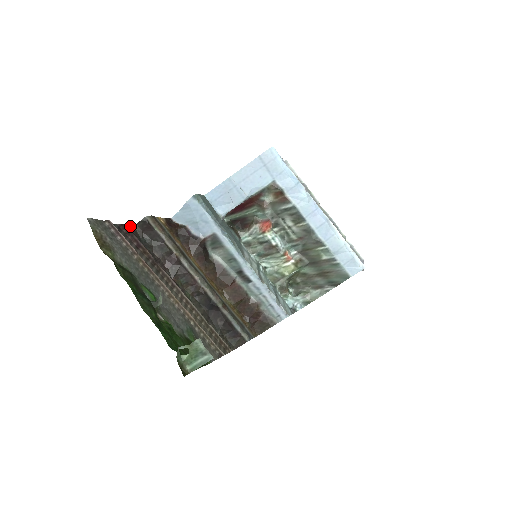
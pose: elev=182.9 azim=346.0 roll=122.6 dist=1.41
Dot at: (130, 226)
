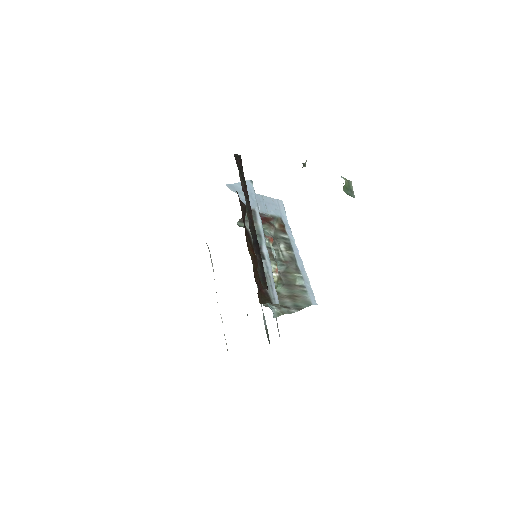
Dot at: occluded
